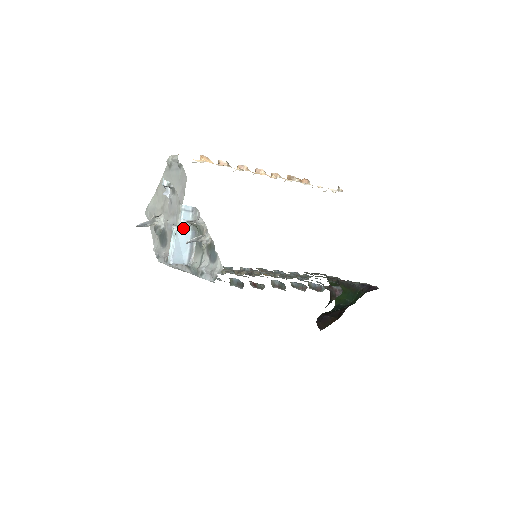
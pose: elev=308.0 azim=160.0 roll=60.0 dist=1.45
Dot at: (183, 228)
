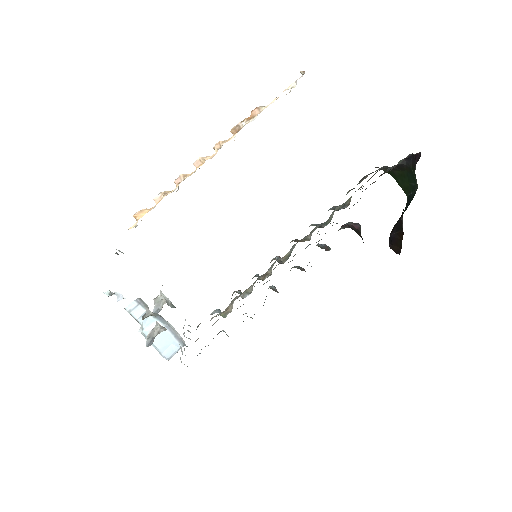
Dot at: (147, 324)
